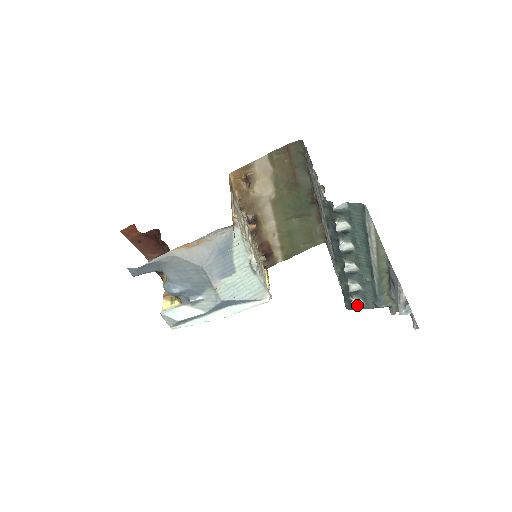
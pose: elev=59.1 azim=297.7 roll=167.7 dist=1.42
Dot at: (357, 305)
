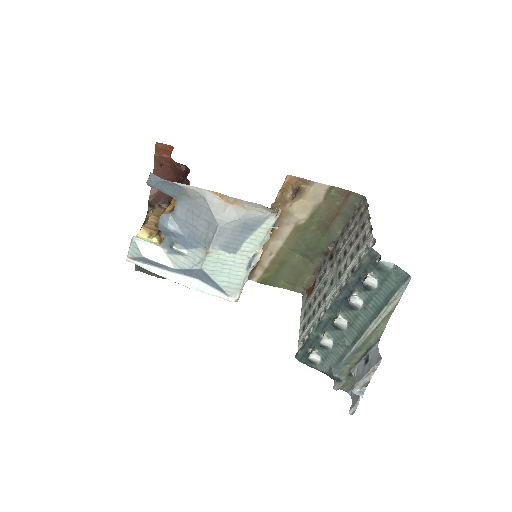
Dot at: (313, 359)
